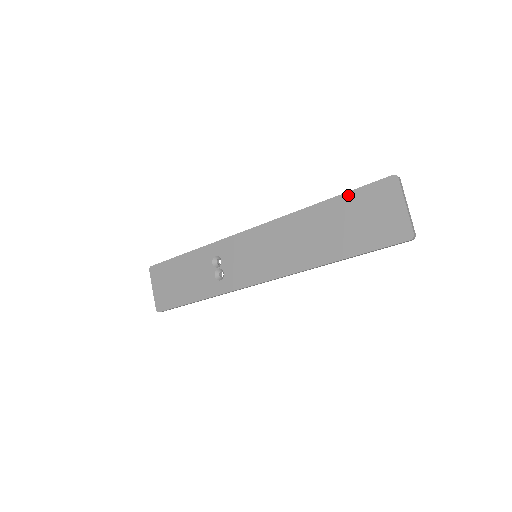
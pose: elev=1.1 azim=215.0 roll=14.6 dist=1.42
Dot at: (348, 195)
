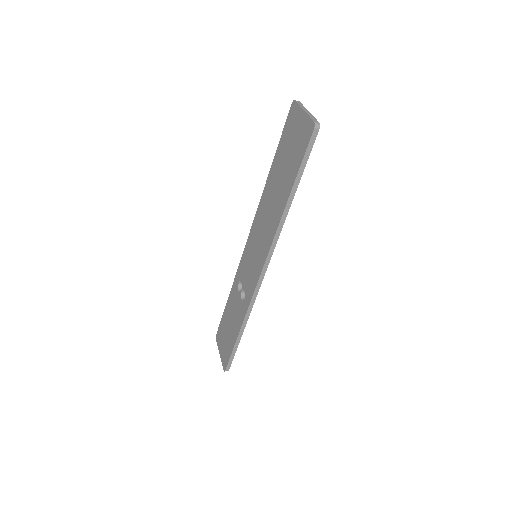
Dot at: (278, 147)
